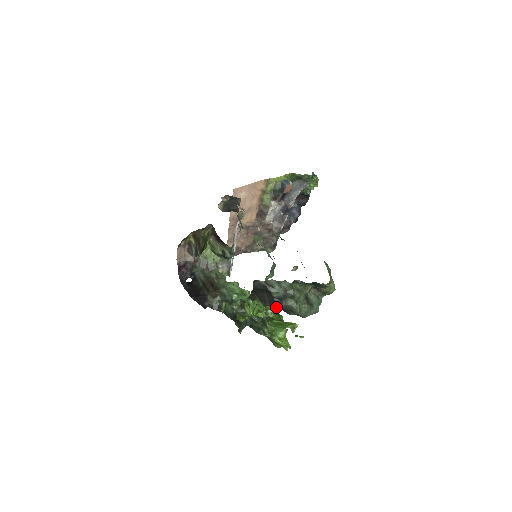
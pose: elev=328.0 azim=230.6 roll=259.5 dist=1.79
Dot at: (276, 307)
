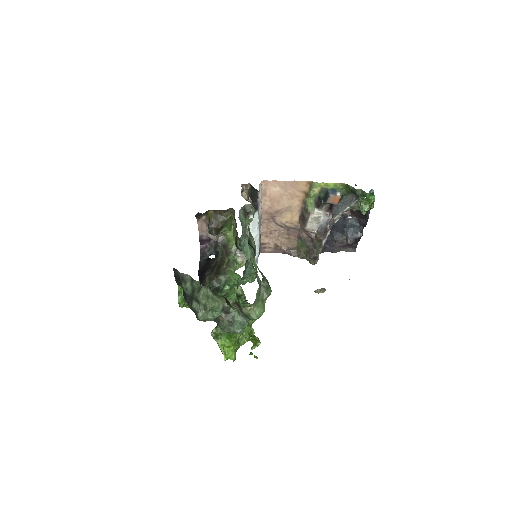
Dot at: occluded
